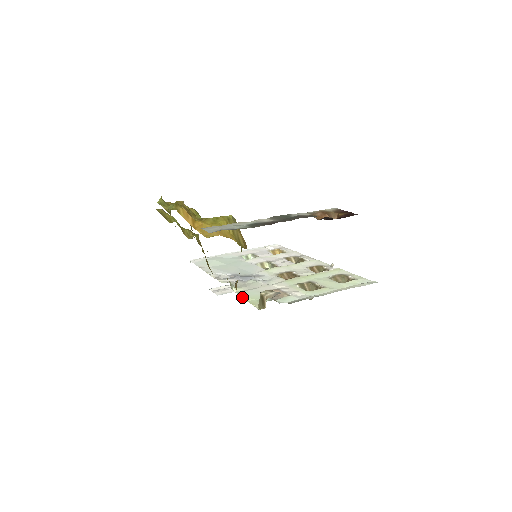
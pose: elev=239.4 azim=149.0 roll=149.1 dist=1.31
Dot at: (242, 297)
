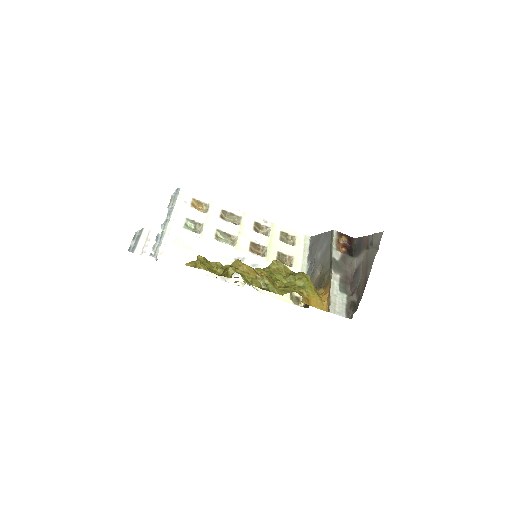
Dot at: (274, 297)
